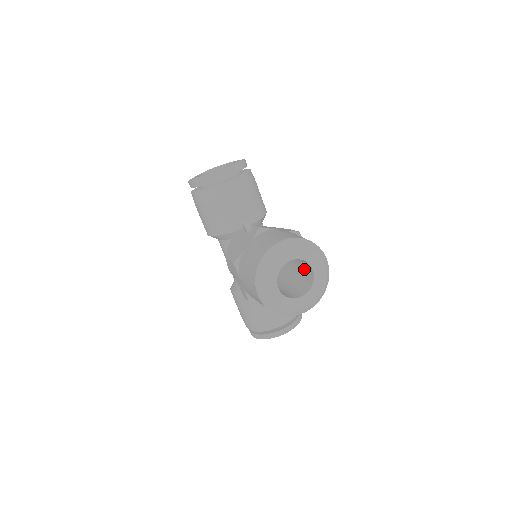
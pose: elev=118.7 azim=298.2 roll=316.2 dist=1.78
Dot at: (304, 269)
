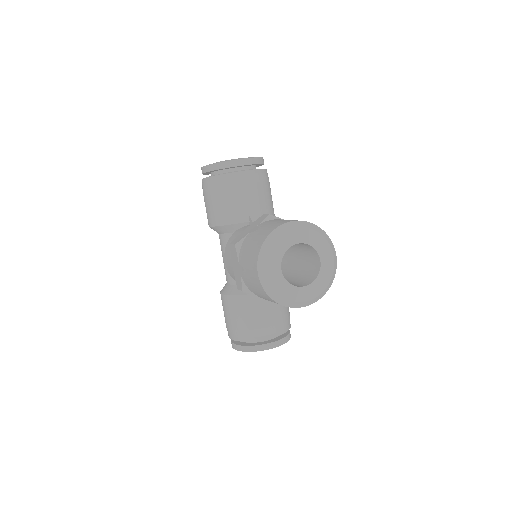
Dot at: (310, 263)
